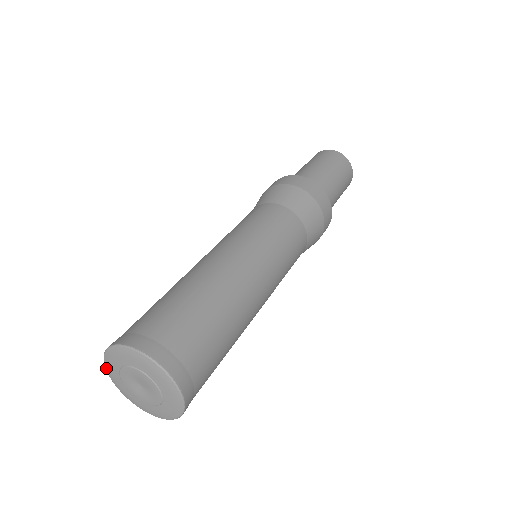
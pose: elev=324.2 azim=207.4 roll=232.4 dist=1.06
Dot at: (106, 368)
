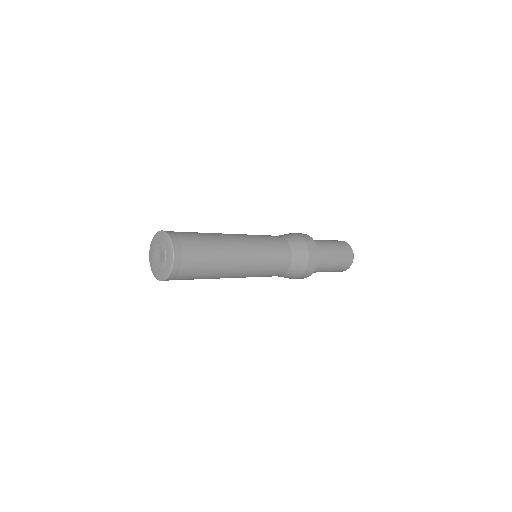
Dot at: (152, 270)
